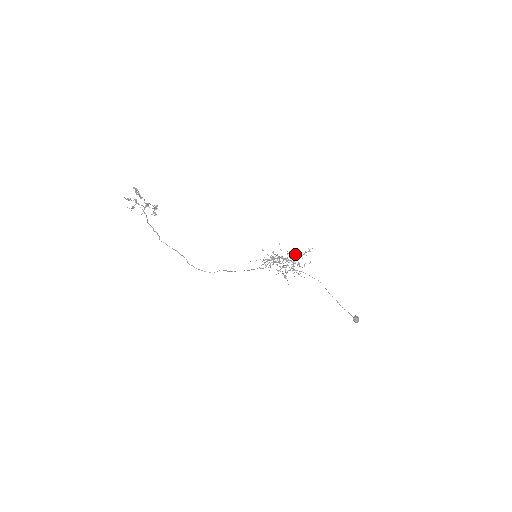
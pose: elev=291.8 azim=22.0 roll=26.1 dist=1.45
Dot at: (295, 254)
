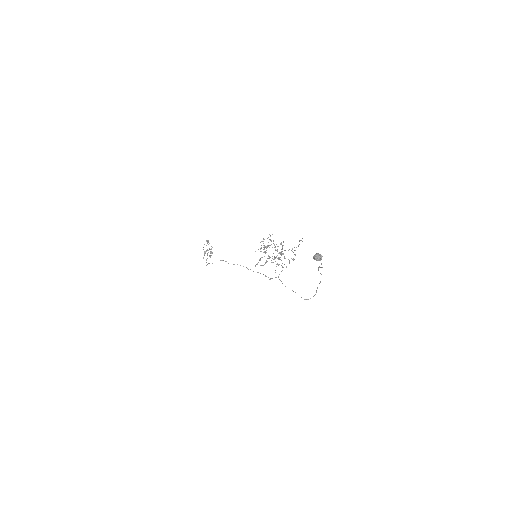
Dot at: occluded
